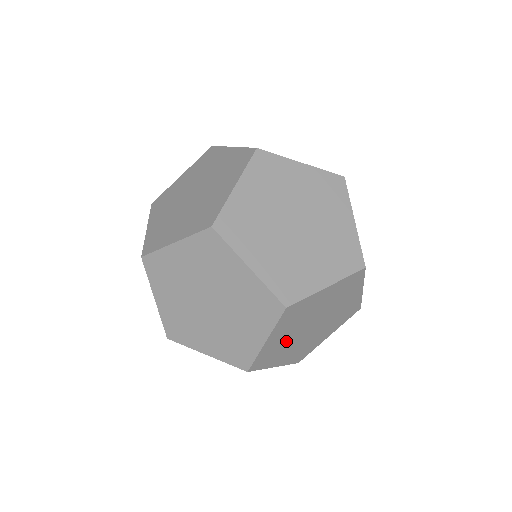
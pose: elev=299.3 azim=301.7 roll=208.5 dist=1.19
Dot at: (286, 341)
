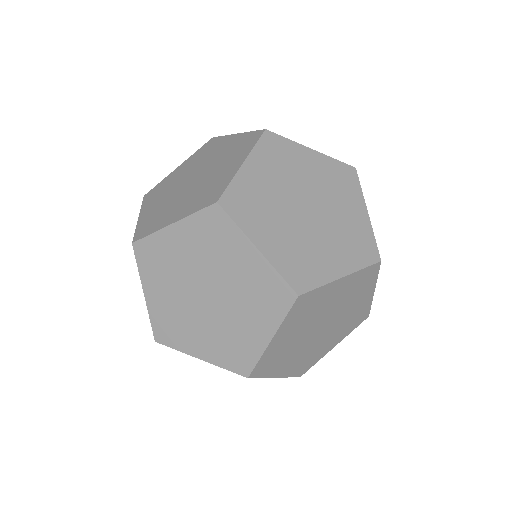
Dot at: occluded
